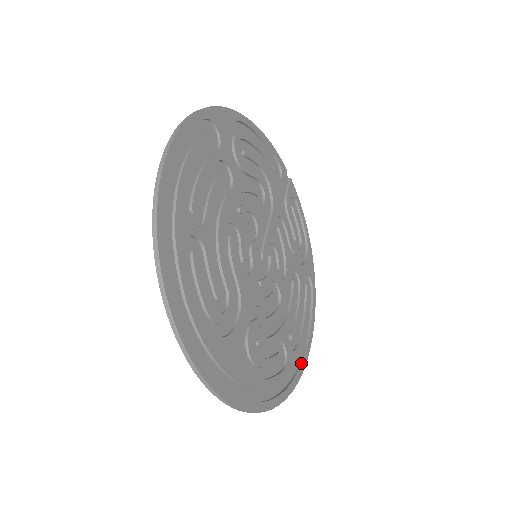
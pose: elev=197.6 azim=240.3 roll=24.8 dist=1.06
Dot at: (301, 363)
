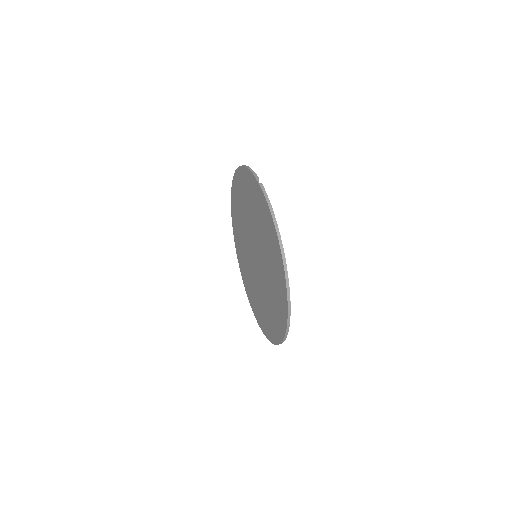
Dot at: occluded
